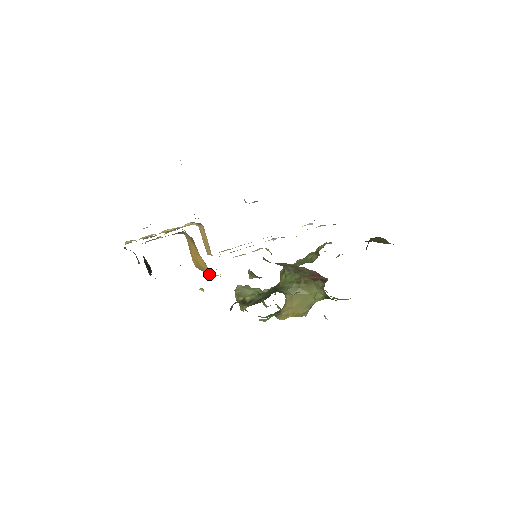
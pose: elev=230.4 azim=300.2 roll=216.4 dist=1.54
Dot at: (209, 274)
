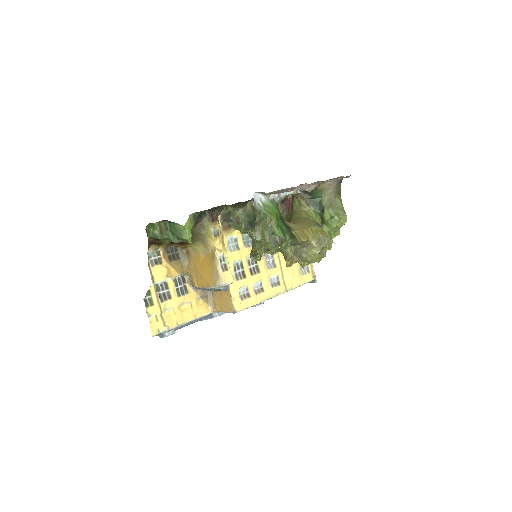
Dot at: (214, 253)
